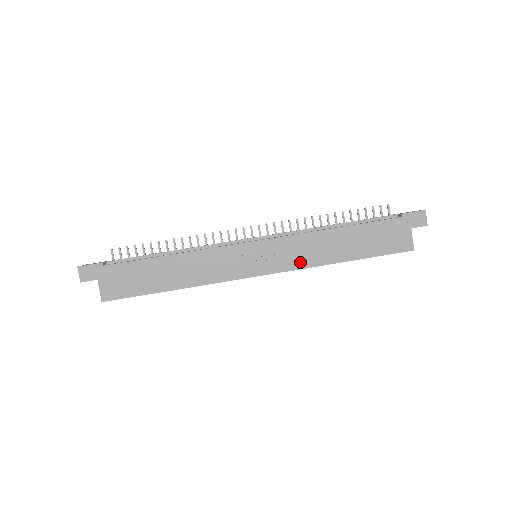
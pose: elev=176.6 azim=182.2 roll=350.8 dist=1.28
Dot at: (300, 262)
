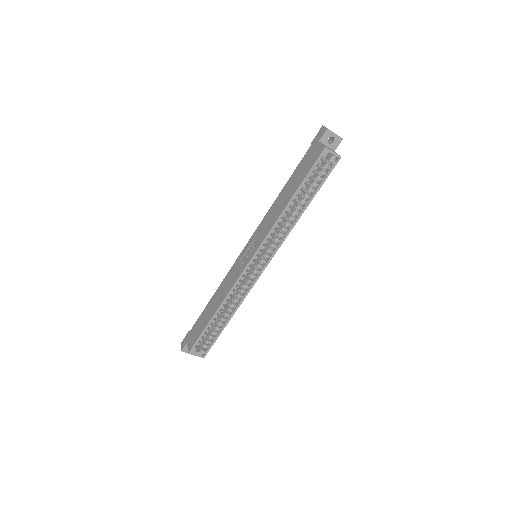
Dot at: (268, 229)
